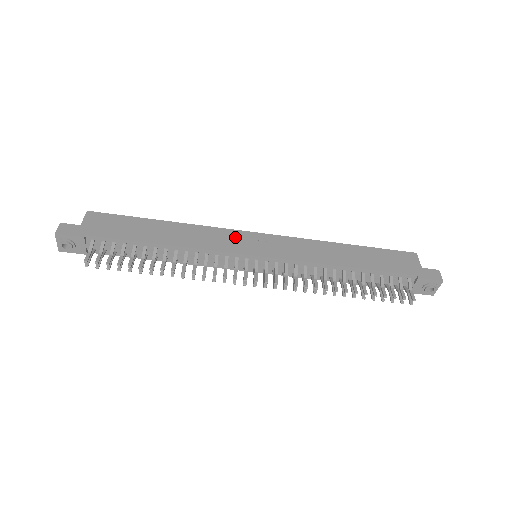
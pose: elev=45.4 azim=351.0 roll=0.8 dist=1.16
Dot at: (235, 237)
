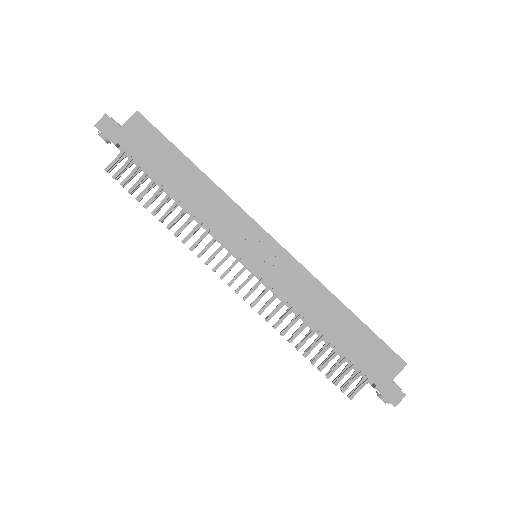
Dot at: (246, 230)
